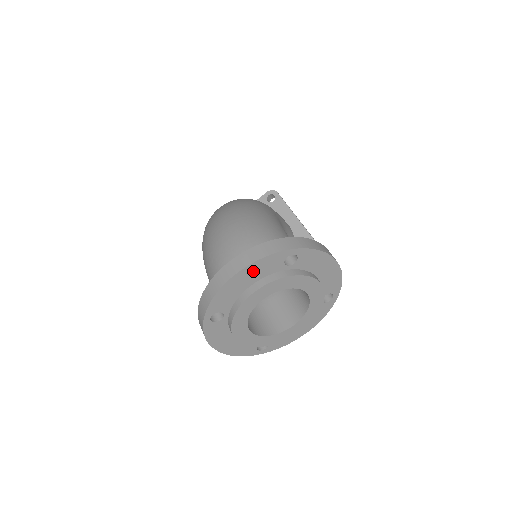
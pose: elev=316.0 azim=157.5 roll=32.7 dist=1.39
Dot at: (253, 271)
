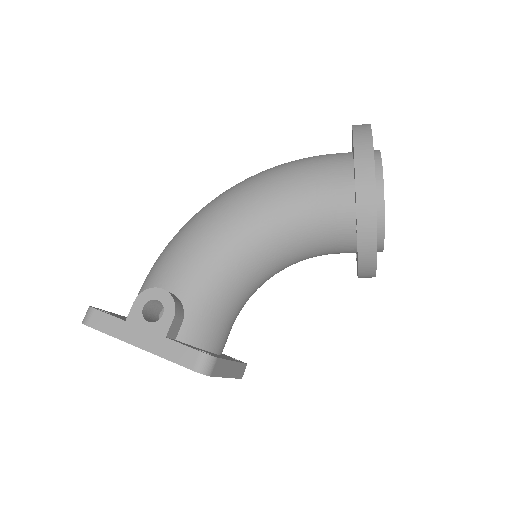
Dot at: occluded
